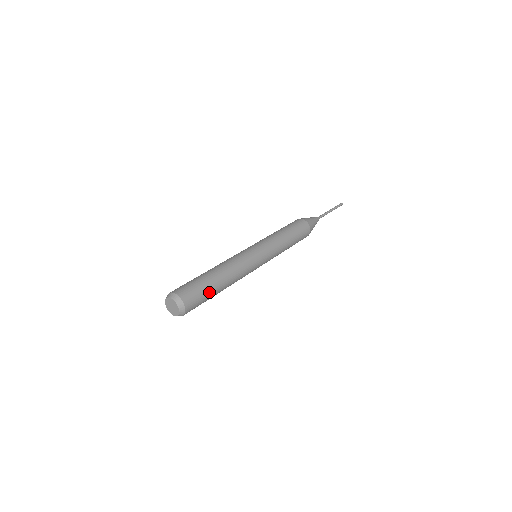
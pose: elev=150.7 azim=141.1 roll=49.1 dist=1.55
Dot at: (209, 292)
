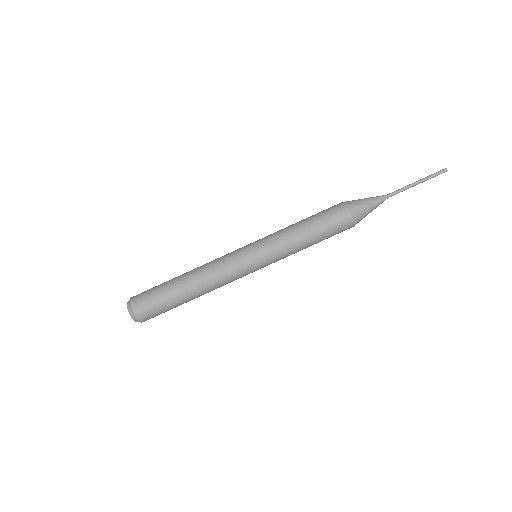
Dot at: (173, 307)
